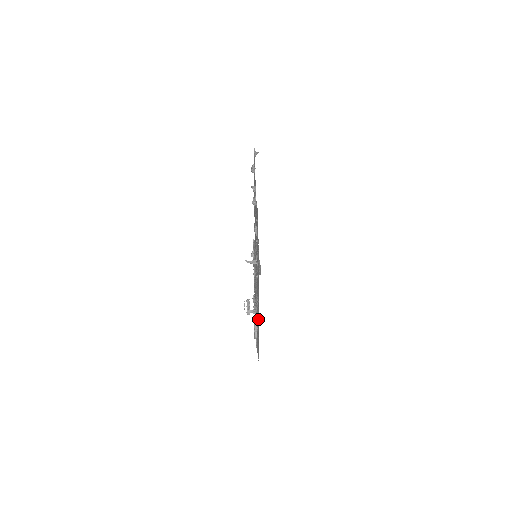
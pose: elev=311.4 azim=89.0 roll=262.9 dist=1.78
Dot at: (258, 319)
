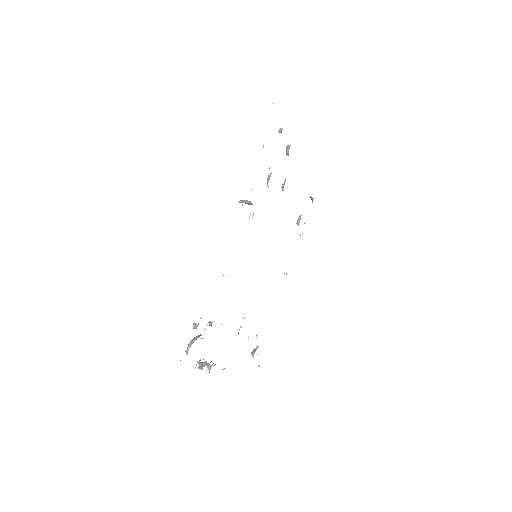
Dot at: occluded
